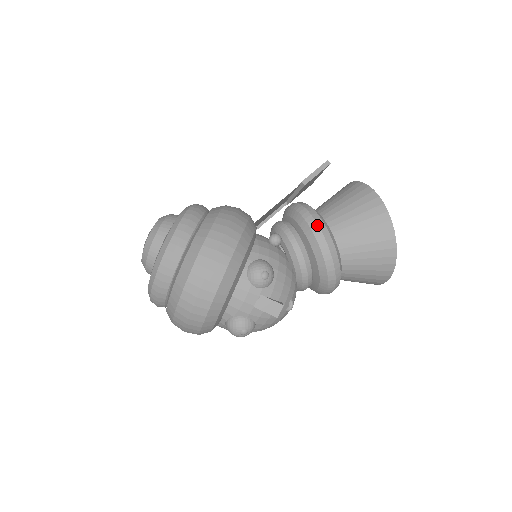
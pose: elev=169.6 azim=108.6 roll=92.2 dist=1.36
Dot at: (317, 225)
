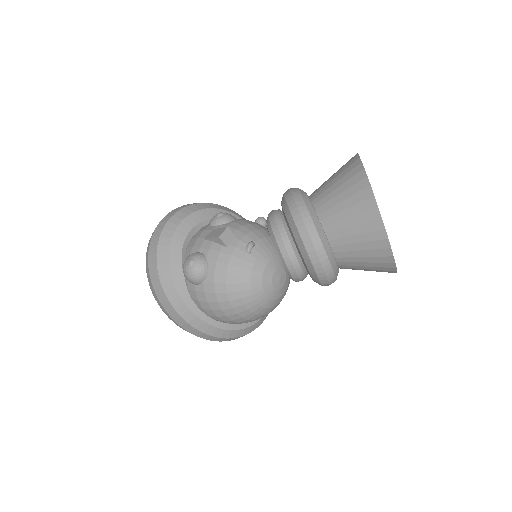
Dot at: occluded
